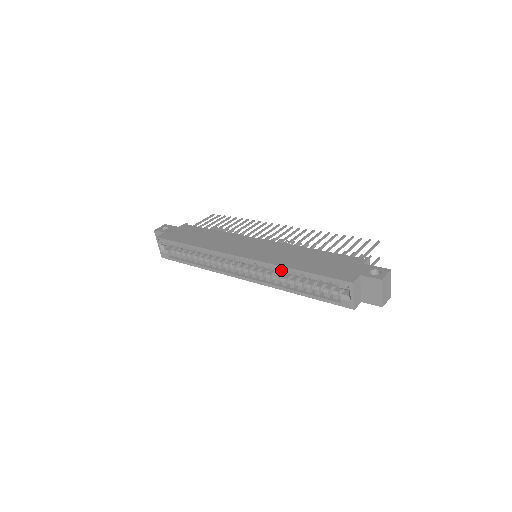
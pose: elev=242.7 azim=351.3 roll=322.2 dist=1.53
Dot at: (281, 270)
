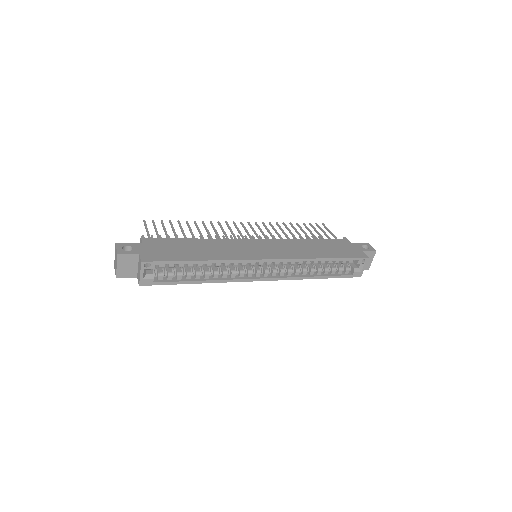
Dot at: (308, 262)
